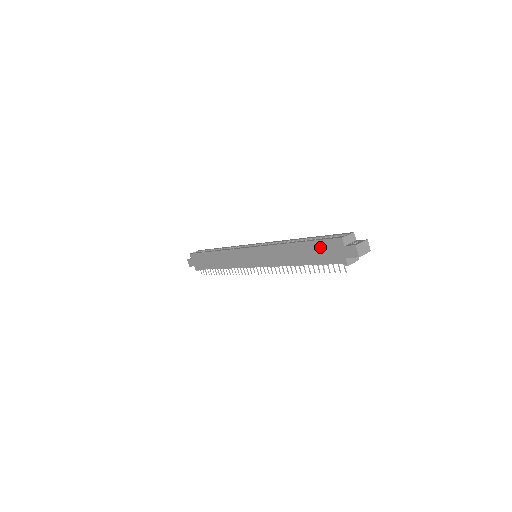
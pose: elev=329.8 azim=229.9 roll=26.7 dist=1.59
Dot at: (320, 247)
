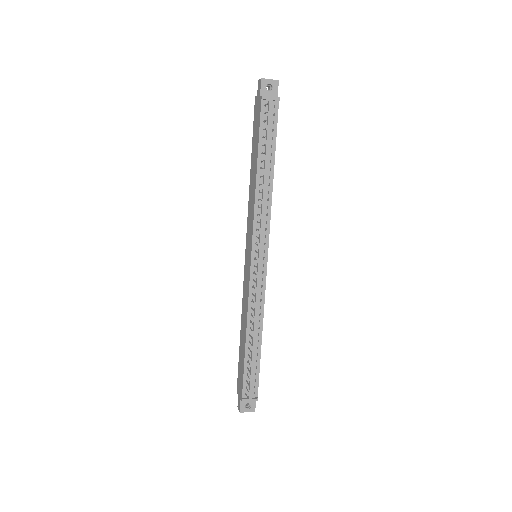
Dot at: (254, 130)
